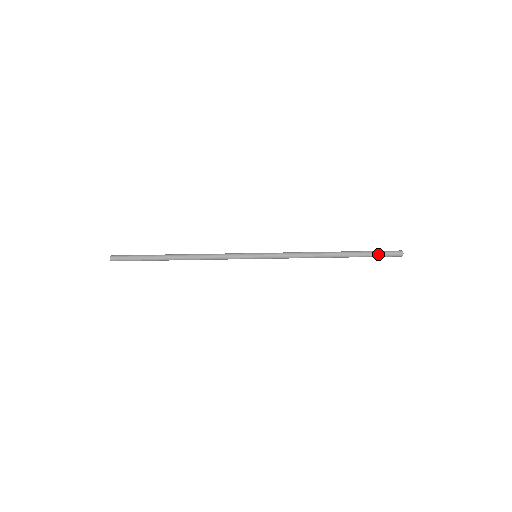
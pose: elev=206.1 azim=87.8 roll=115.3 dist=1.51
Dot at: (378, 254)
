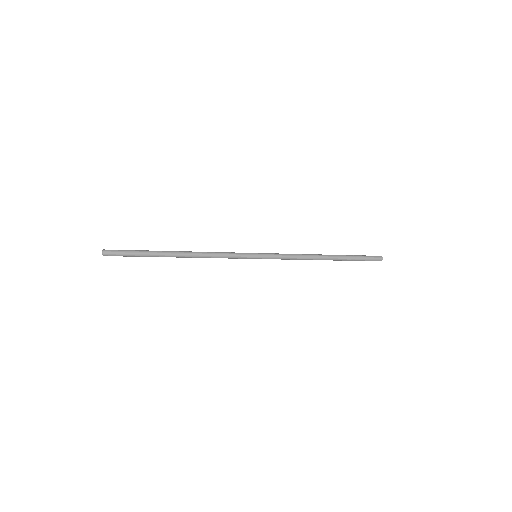
Dot at: occluded
